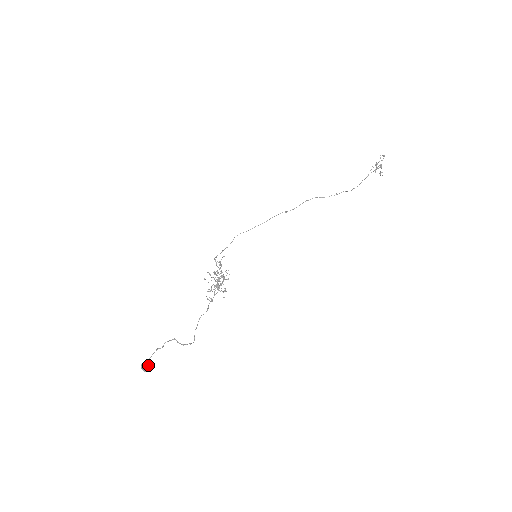
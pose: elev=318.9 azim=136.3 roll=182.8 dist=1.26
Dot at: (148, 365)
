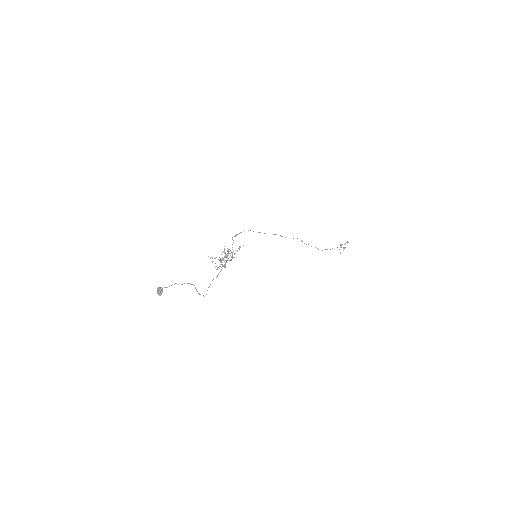
Dot at: occluded
